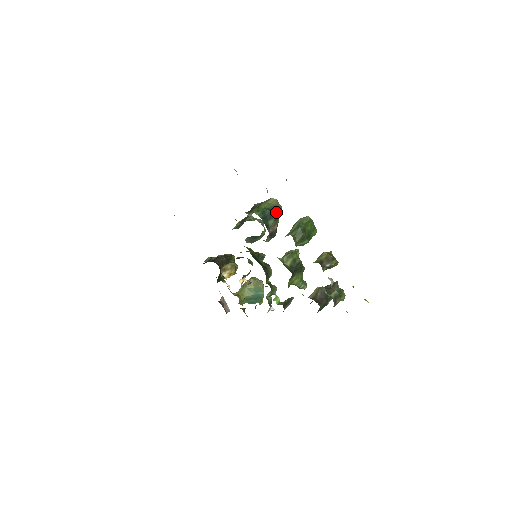
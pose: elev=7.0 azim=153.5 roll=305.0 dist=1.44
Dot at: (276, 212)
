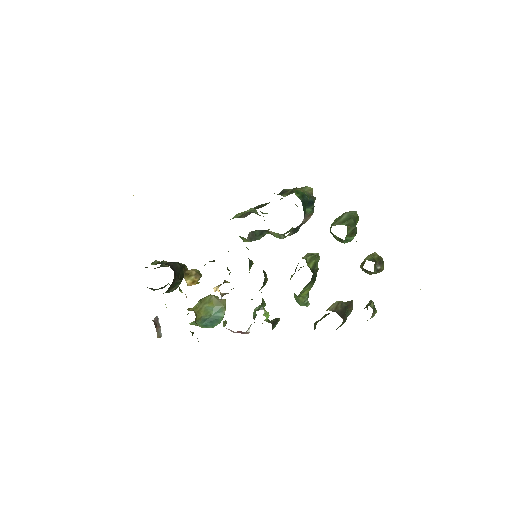
Dot at: (314, 201)
